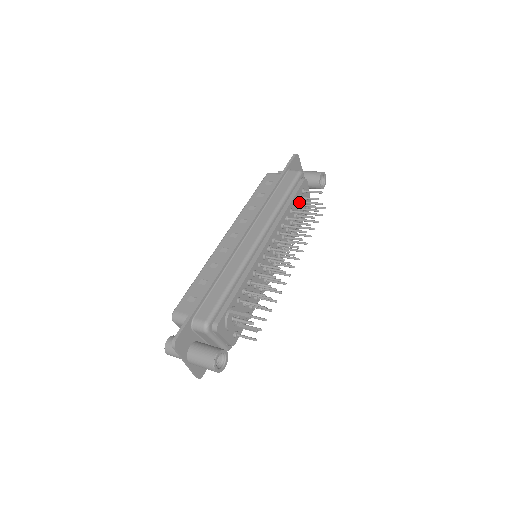
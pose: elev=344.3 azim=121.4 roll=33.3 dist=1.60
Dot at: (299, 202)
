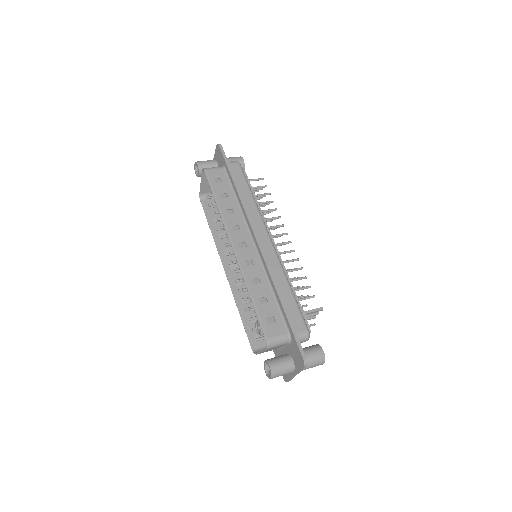
Dot at: occluded
